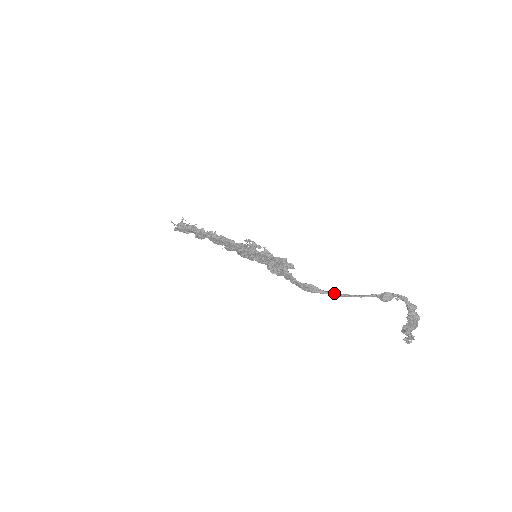
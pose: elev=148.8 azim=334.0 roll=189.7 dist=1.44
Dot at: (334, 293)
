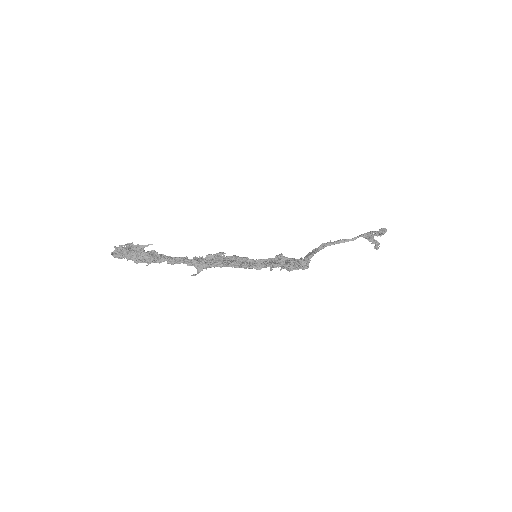
Dot at: (326, 246)
